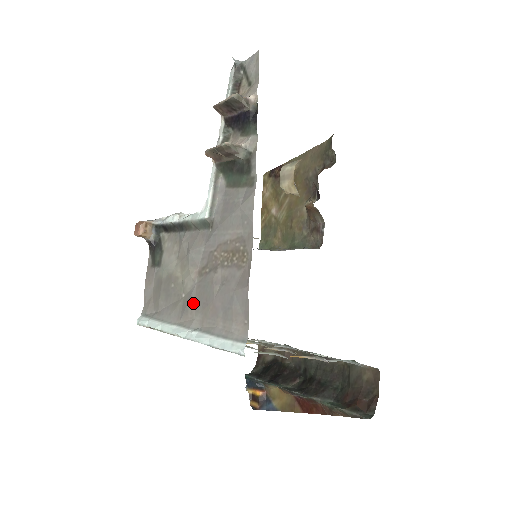
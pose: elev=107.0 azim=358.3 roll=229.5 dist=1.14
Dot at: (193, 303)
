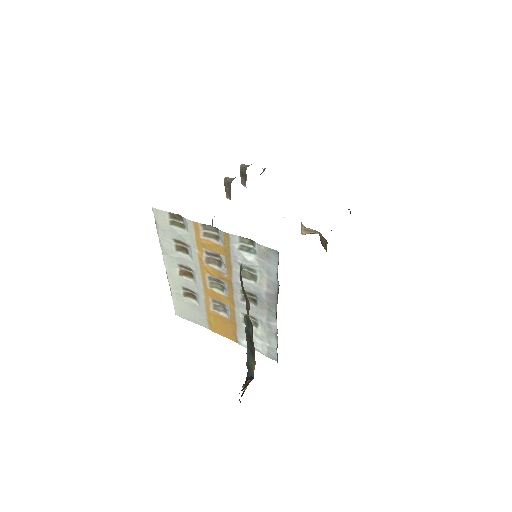
Dot at: occluded
